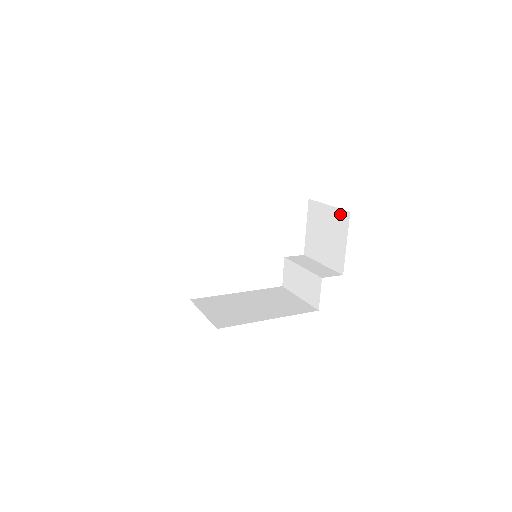
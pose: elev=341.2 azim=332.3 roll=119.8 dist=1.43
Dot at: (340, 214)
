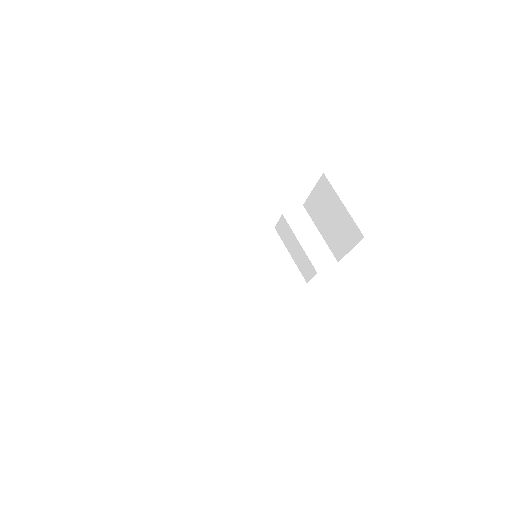
Dot at: (353, 226)
